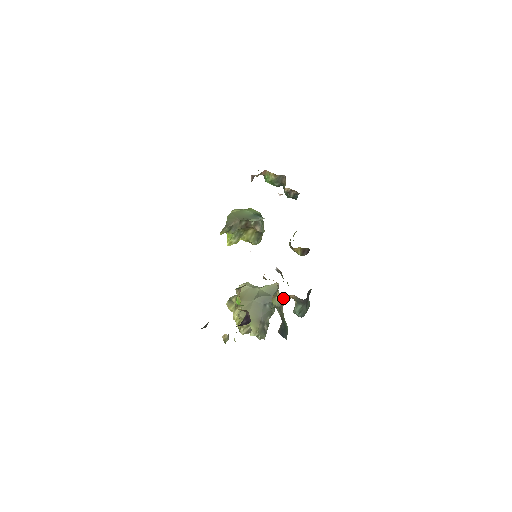
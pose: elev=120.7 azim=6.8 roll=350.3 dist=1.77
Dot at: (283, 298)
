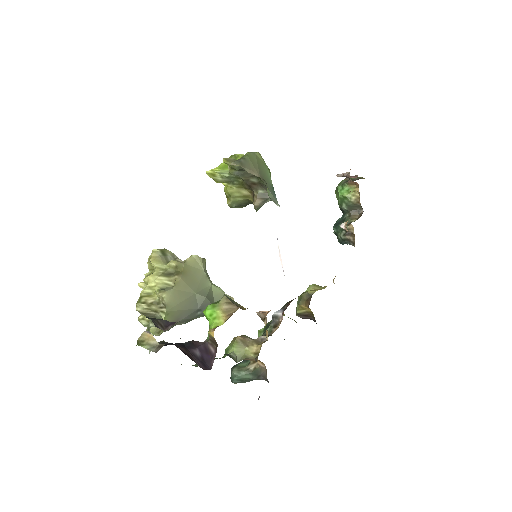
Dot at: (253, 358)
